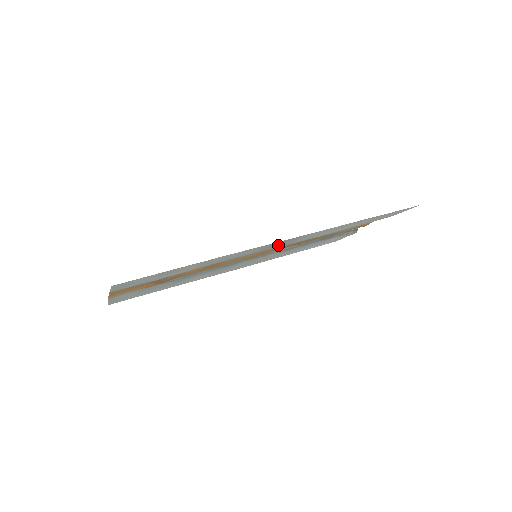
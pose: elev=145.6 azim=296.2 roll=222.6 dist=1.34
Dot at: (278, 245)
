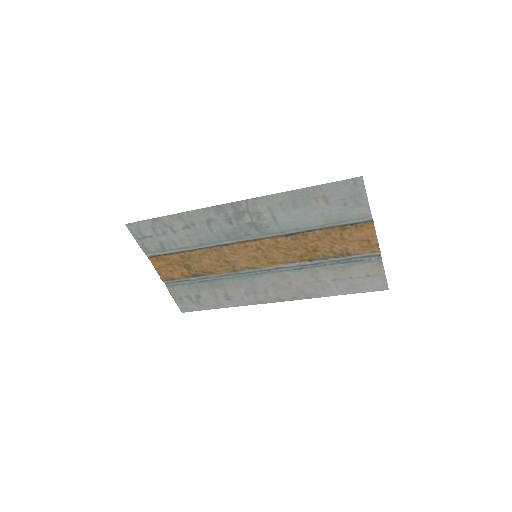
Dot at: (245, 224)
